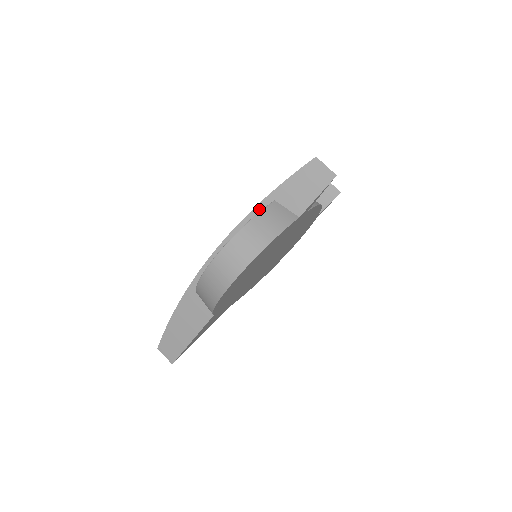
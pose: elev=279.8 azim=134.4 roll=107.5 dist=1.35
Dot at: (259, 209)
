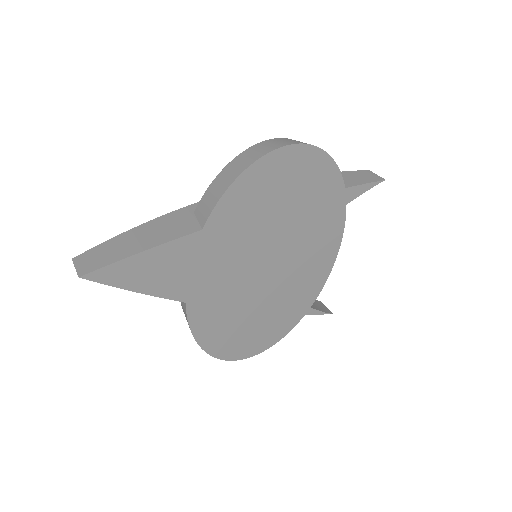
Dot at: occluded
